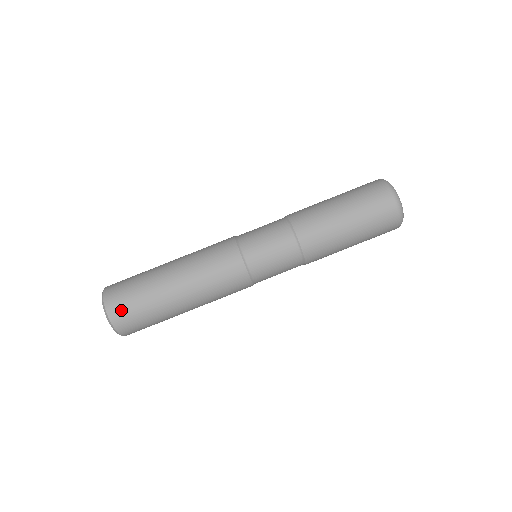
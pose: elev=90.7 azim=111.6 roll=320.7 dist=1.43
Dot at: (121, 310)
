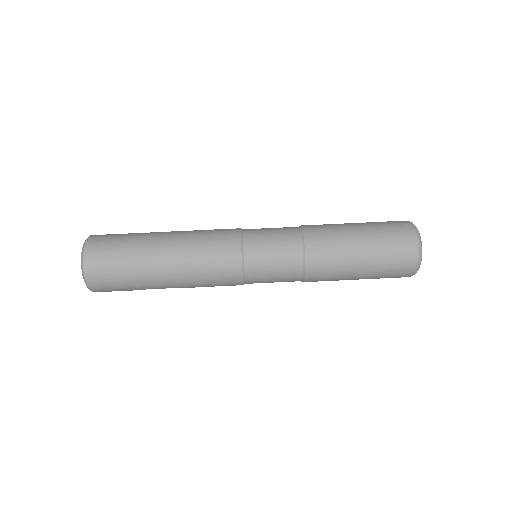
Dot at: (99, 250)
